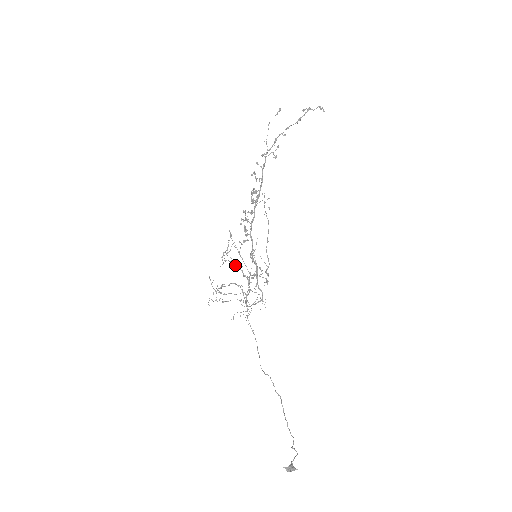
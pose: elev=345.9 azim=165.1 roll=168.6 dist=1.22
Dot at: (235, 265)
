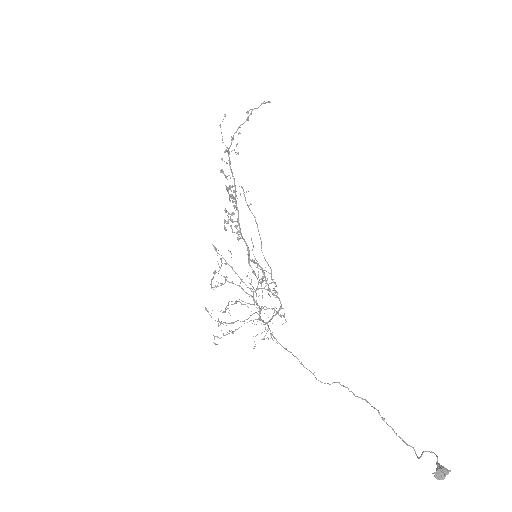
Dot at: (232, 283)
